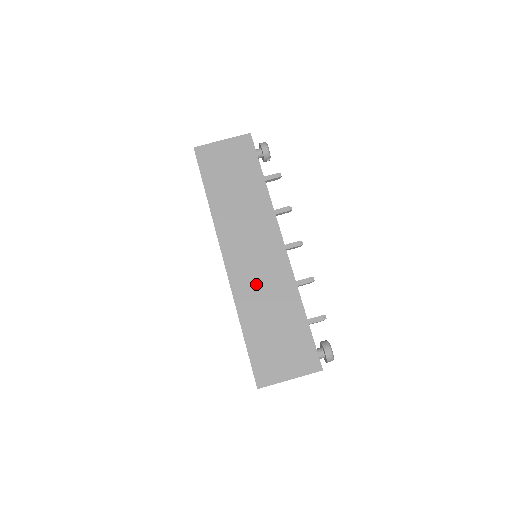
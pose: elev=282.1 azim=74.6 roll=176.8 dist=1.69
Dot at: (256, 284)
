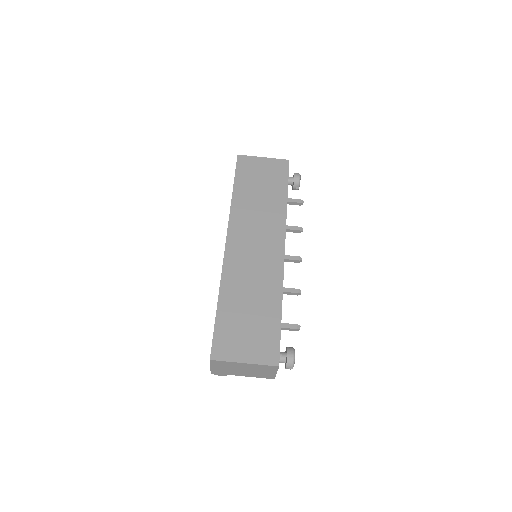
Dot at: (246, 272)
